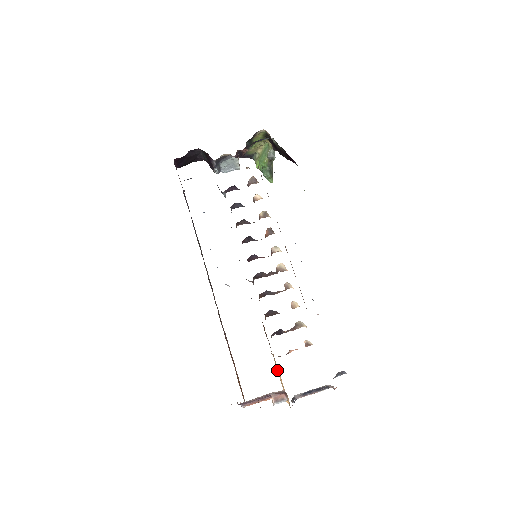
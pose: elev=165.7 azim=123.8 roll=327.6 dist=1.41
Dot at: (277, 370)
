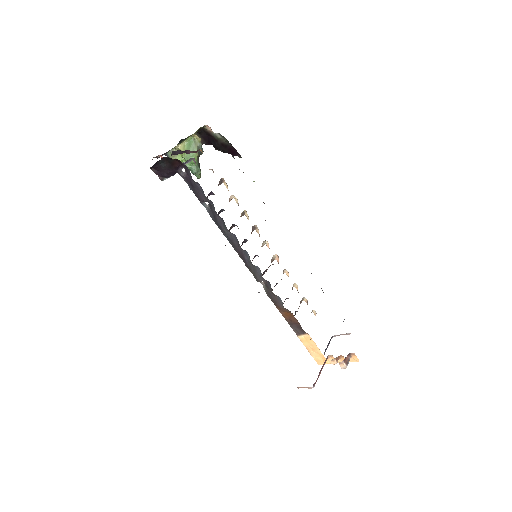
Dot at: (305, 345)
